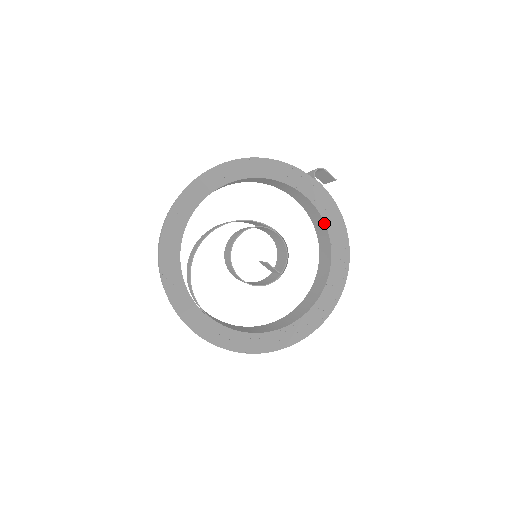
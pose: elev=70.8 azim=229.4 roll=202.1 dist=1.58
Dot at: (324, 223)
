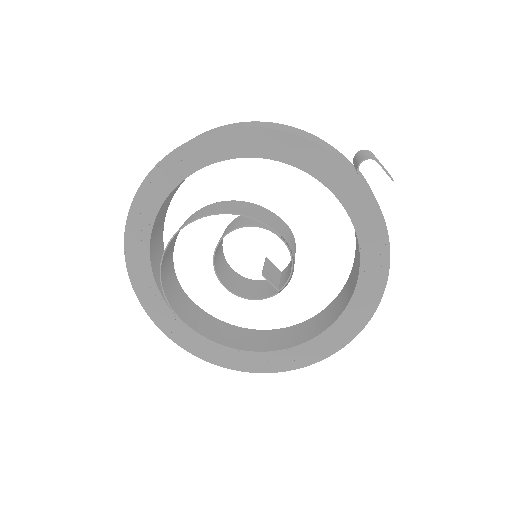
Dot at: (357, 239)
